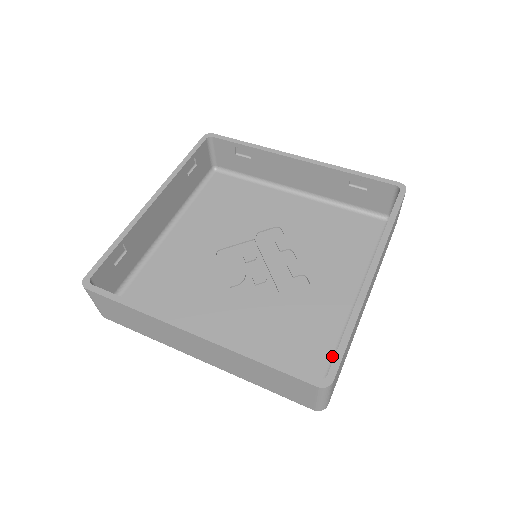
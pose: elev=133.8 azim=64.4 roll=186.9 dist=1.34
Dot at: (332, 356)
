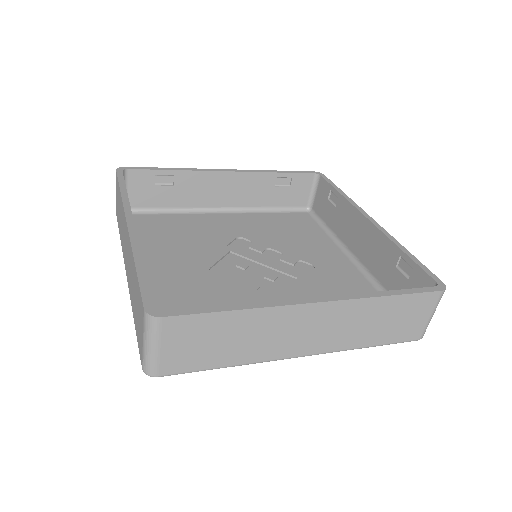
Dot at: occluded
